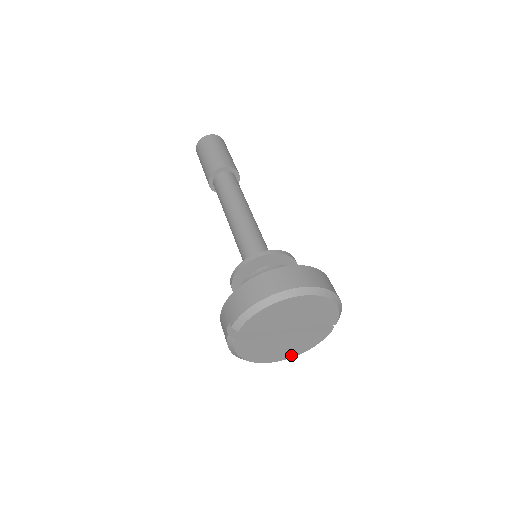
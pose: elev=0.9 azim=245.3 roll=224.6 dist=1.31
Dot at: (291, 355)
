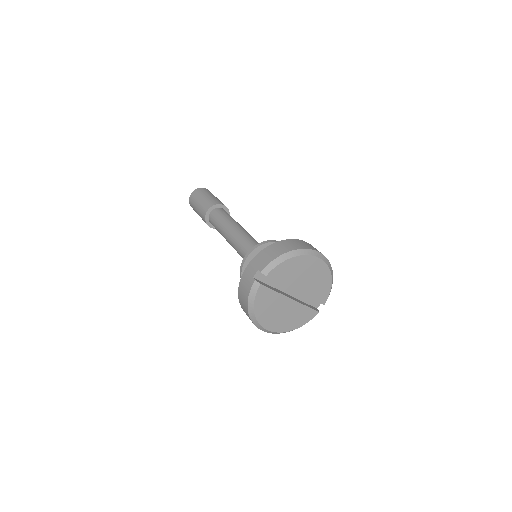
Dot at: (285, 329)
